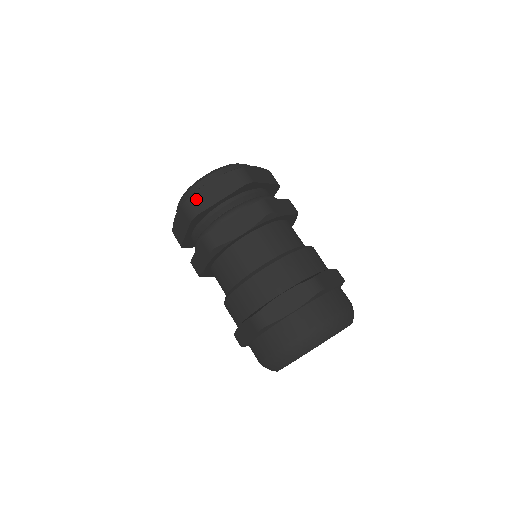
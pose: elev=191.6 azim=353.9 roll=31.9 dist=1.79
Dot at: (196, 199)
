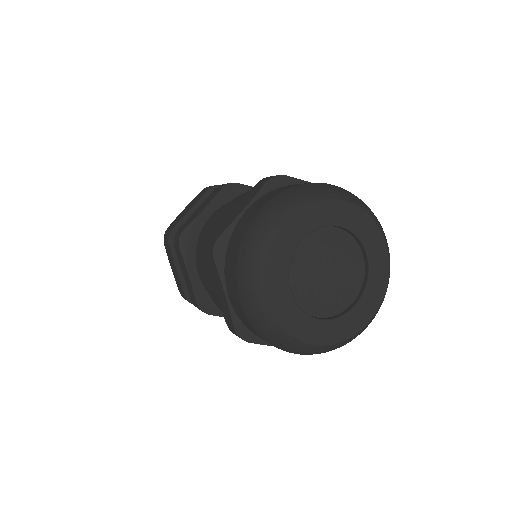
Dot at: (171, 225)
